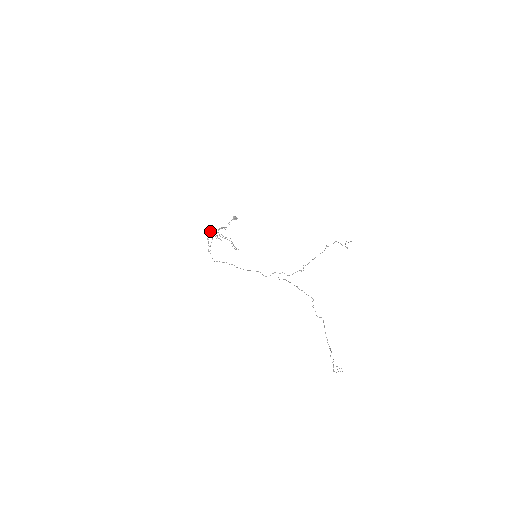
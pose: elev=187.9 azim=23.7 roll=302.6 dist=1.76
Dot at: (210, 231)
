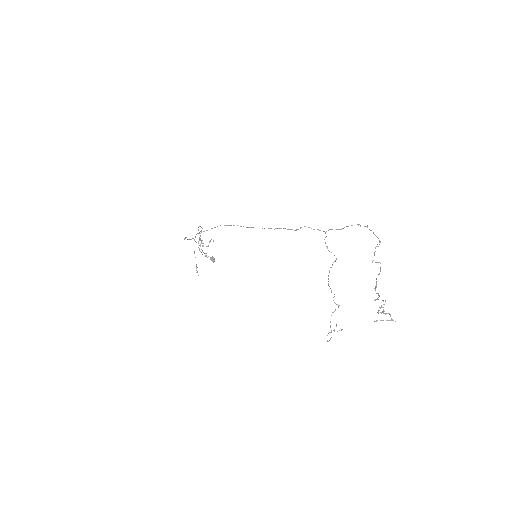
Dot at: occluded
